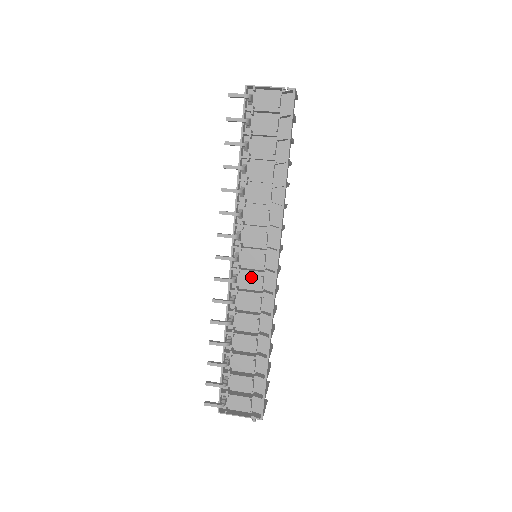
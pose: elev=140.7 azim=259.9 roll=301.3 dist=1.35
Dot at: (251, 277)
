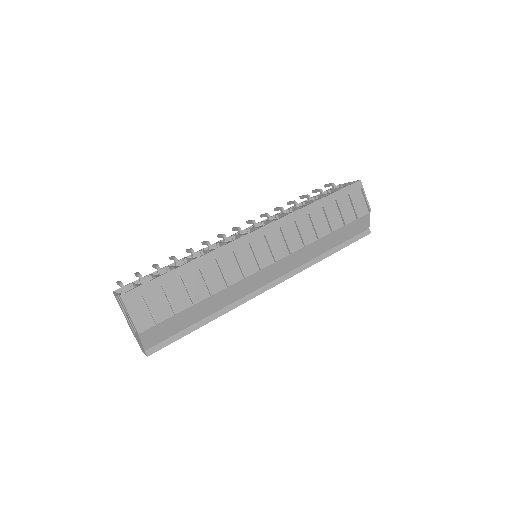
Dot at: occluded
